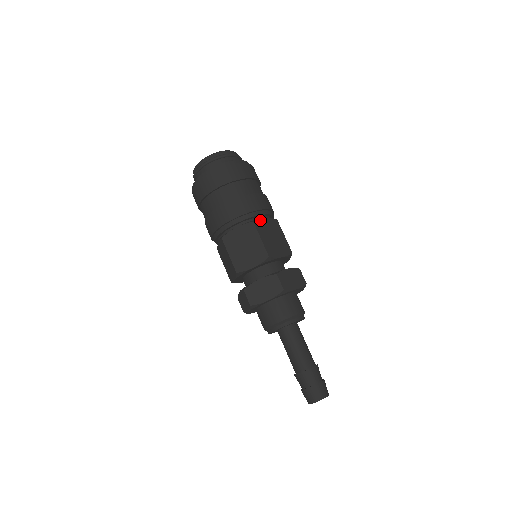
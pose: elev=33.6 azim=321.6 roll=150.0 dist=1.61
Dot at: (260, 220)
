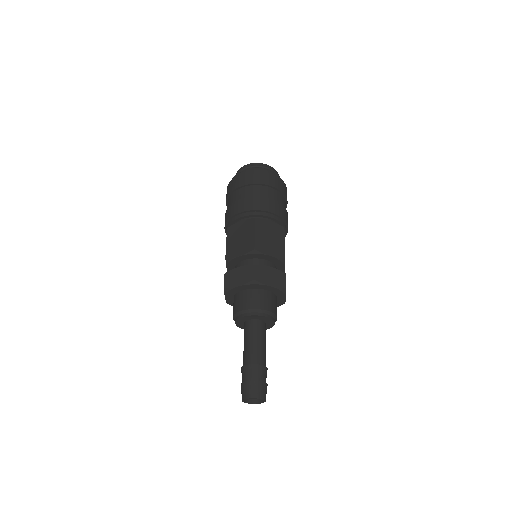
Dot at: occluded
